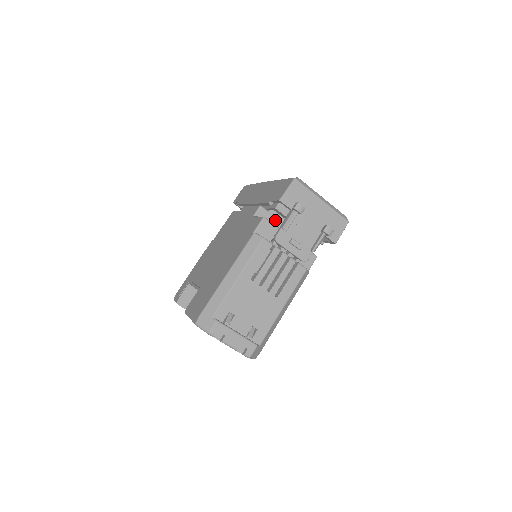
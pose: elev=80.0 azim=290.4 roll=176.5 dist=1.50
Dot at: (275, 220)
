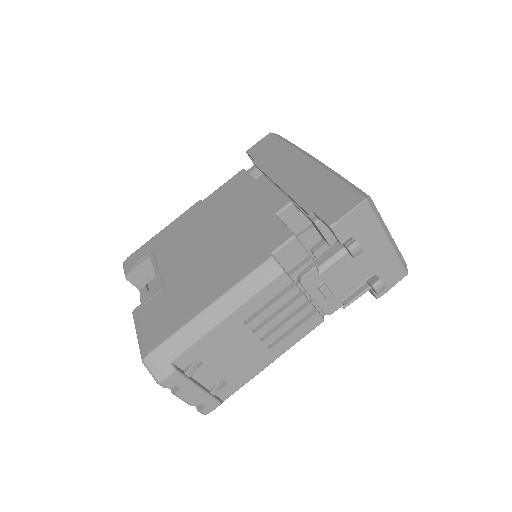
Dot at: (305, 231)
